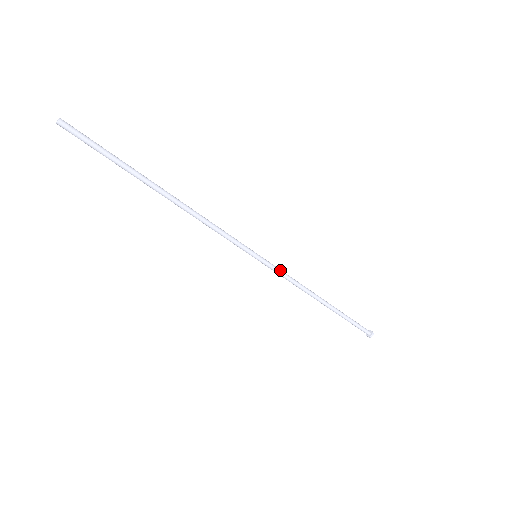
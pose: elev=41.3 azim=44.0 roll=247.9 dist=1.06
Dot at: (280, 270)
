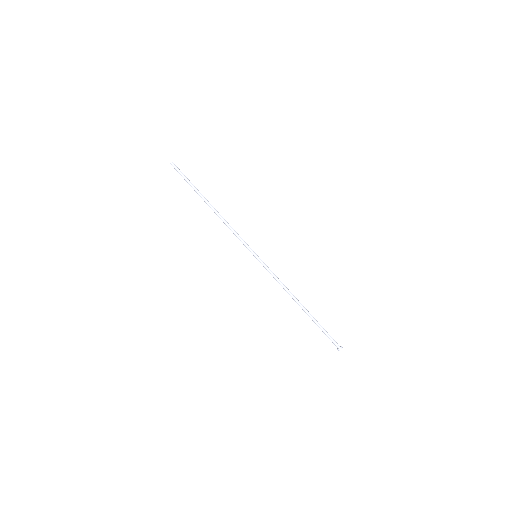
Dot at: (270, 270)
